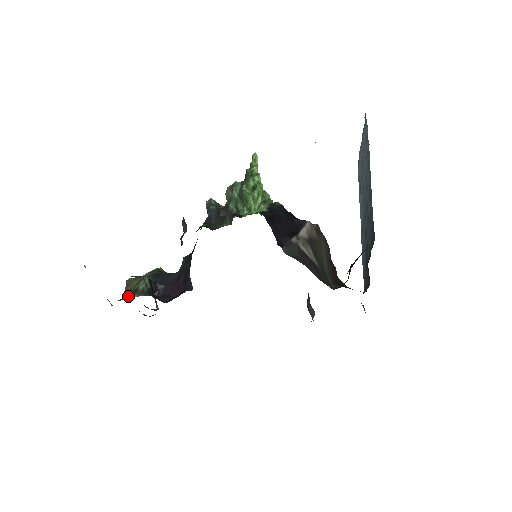
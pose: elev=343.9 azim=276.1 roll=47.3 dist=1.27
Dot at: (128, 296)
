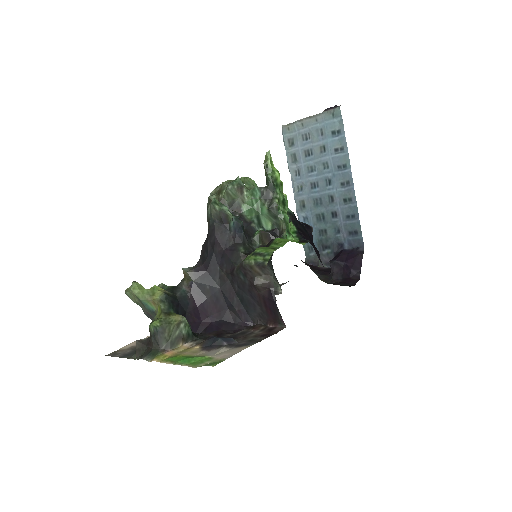
Dot at: (171, 346)
